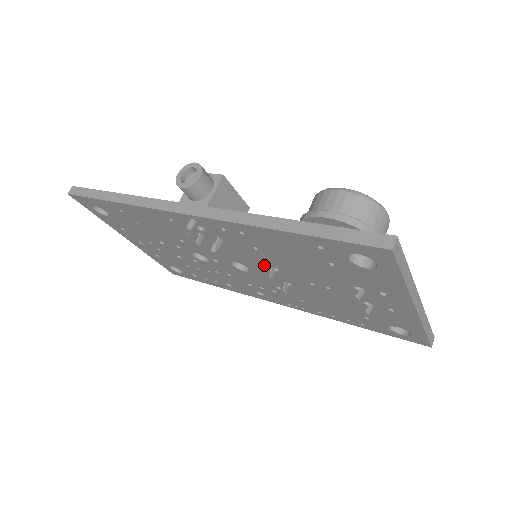
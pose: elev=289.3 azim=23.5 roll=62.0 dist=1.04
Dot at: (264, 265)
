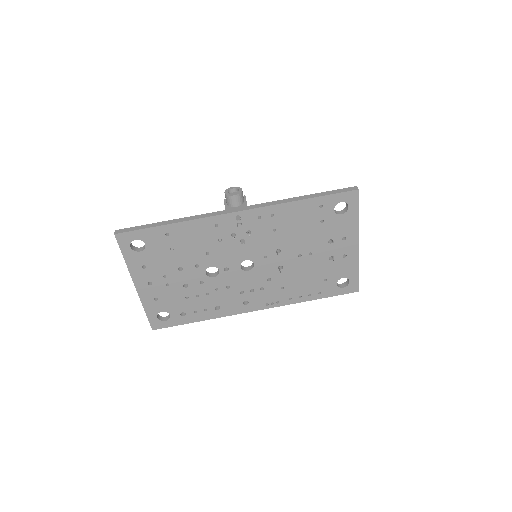
Dot at: (271, 250)
